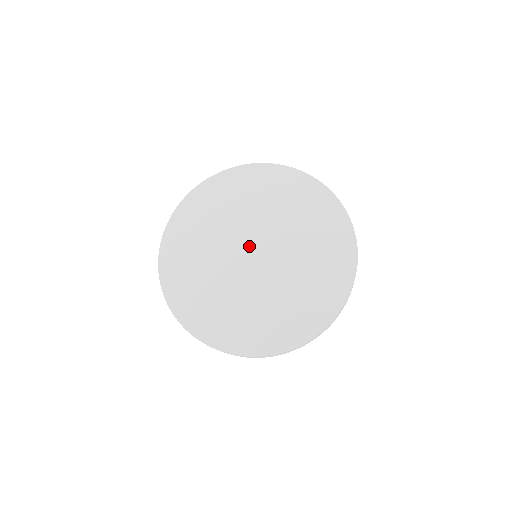
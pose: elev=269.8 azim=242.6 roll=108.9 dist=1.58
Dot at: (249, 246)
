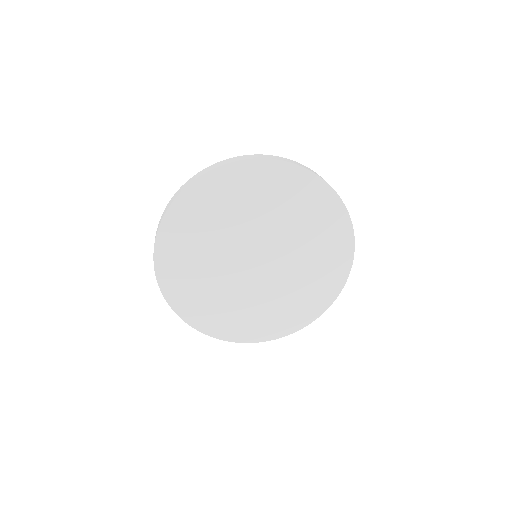
Dot at: (258, 250)
